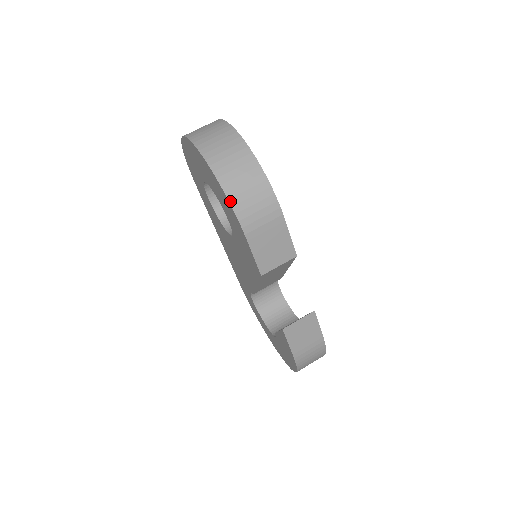
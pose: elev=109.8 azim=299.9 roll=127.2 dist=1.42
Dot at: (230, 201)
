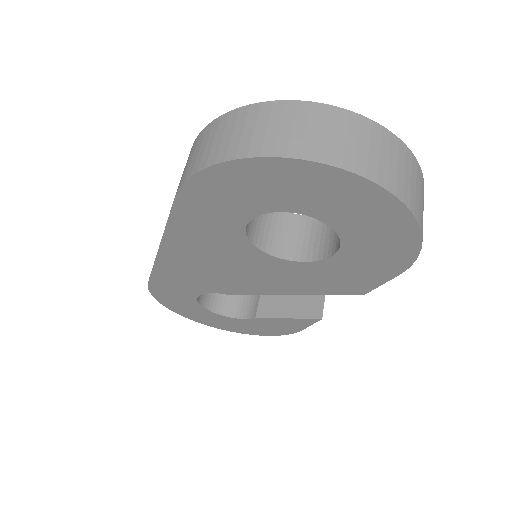
Dot at: occluded
